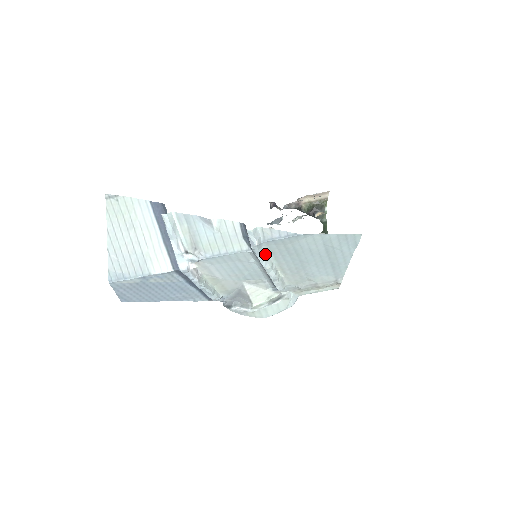
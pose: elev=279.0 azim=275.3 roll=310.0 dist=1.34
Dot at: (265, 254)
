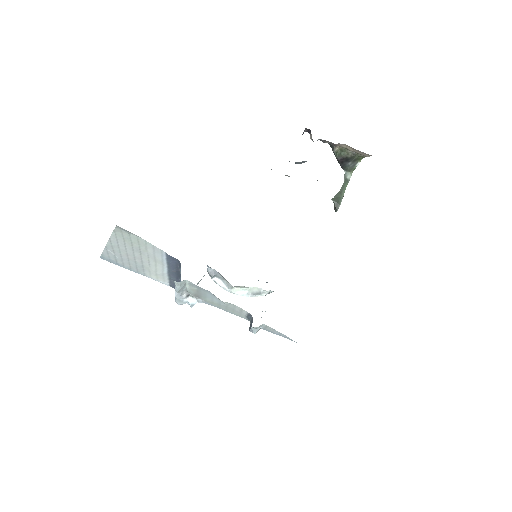
Dot at: occluded
